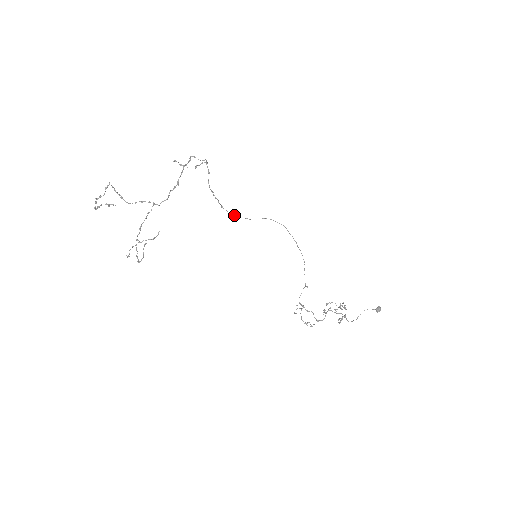
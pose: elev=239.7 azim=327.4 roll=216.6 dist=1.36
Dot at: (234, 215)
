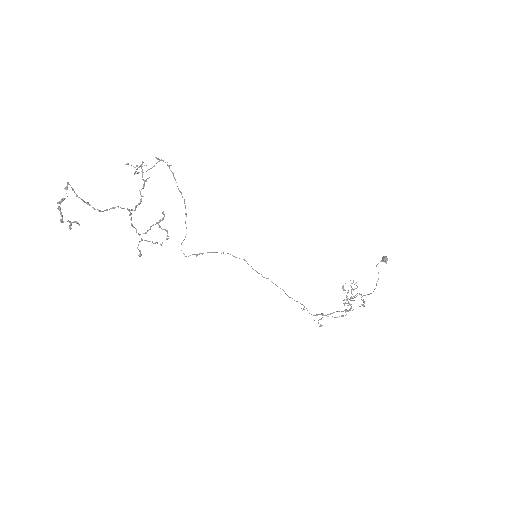
Dot at: occluded
